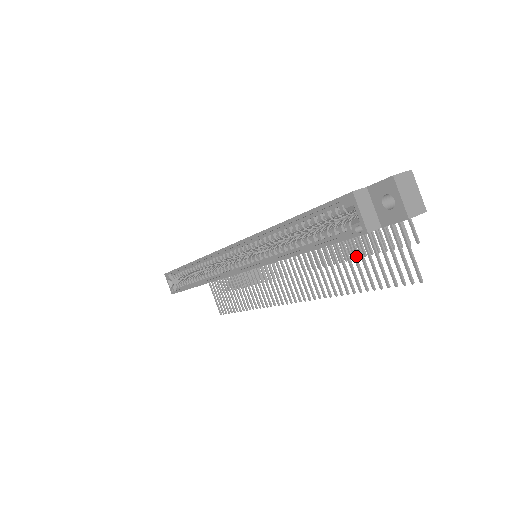
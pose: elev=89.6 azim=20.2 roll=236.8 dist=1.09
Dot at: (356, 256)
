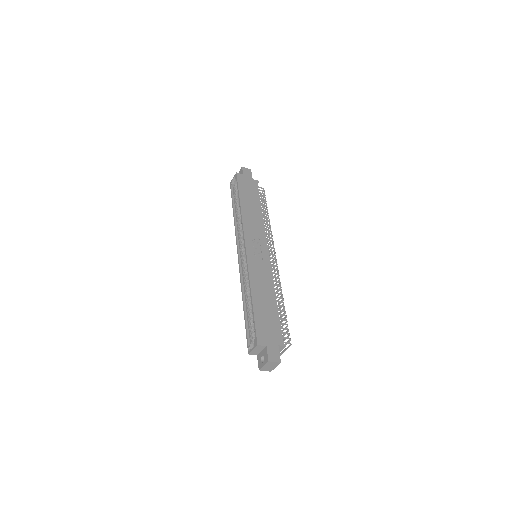
Dot at: occluded
